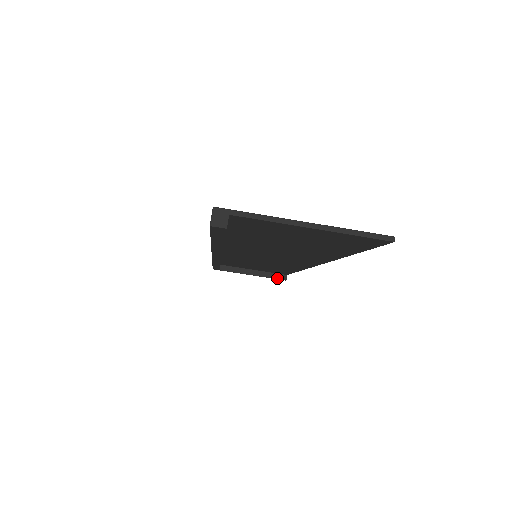
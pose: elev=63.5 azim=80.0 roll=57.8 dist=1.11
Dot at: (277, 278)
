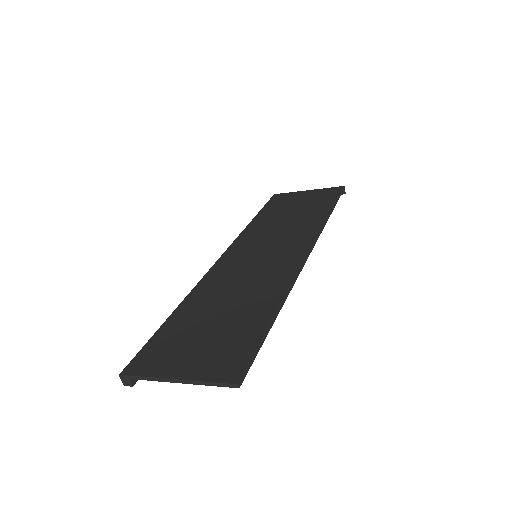
Dot at: occluded
